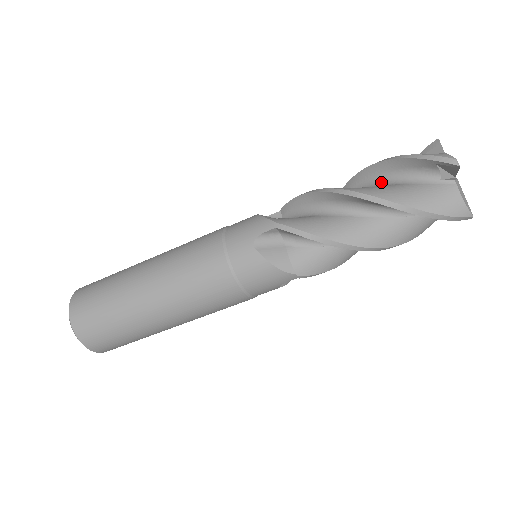
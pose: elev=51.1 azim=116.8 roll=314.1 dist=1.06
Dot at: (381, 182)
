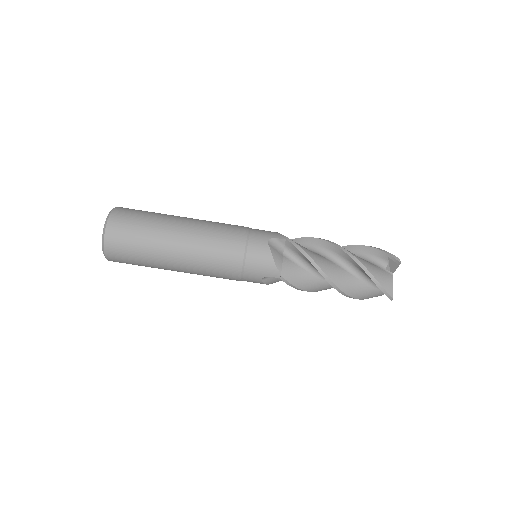
Dot at: occluded
